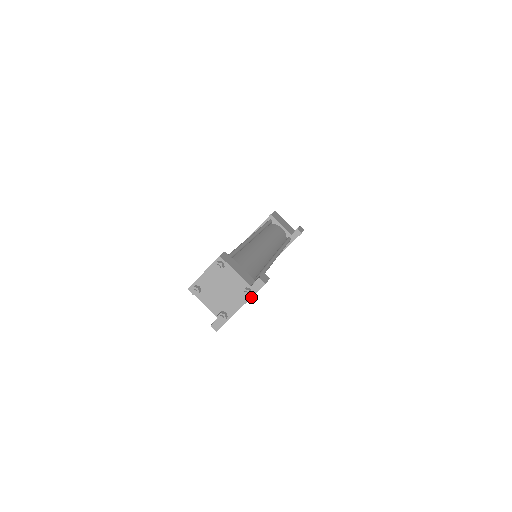
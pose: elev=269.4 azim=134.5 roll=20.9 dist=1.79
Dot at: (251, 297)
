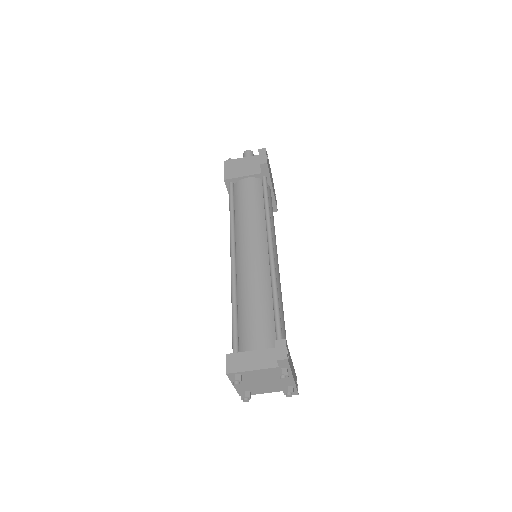
Dot at: (290, 370)
